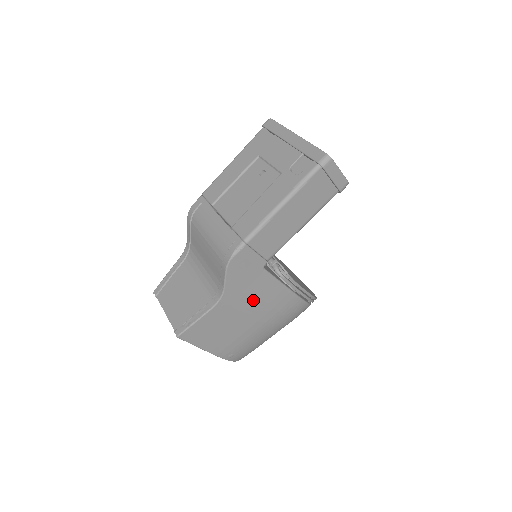
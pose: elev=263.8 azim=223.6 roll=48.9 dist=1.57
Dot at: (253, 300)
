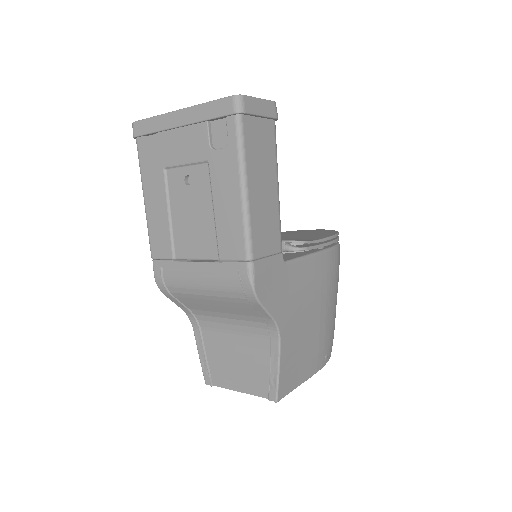
Dot at: (302, 297)
